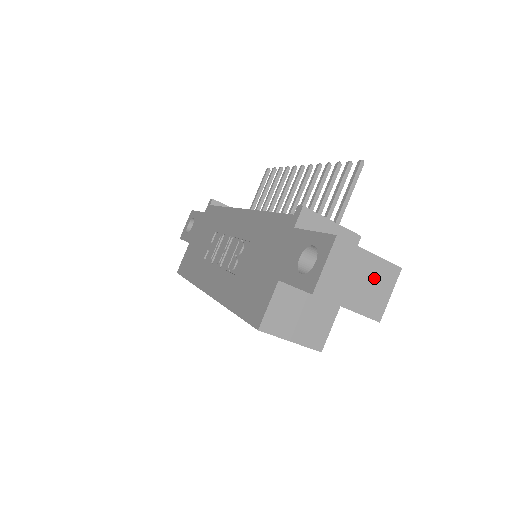
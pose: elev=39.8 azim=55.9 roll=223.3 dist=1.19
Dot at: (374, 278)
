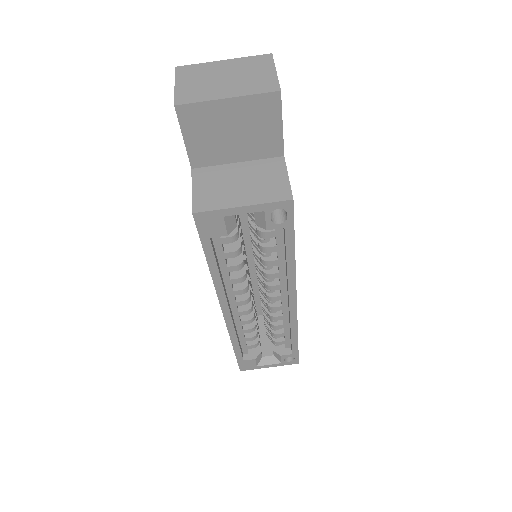
Dot at: (243, 71)
